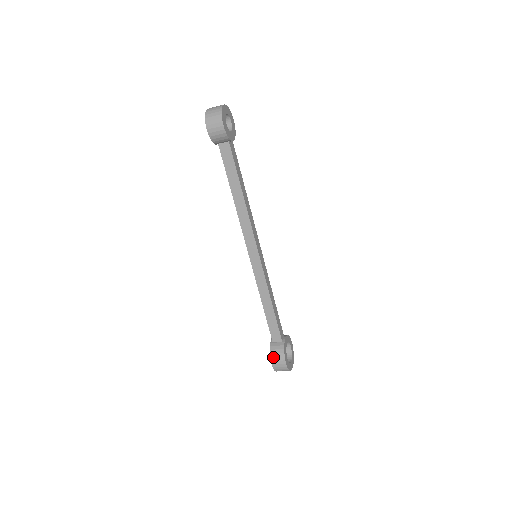
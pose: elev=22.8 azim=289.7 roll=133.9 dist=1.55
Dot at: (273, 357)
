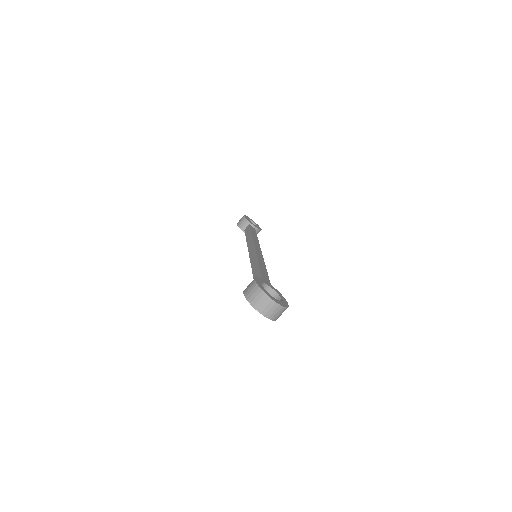
Dot at: occluded
